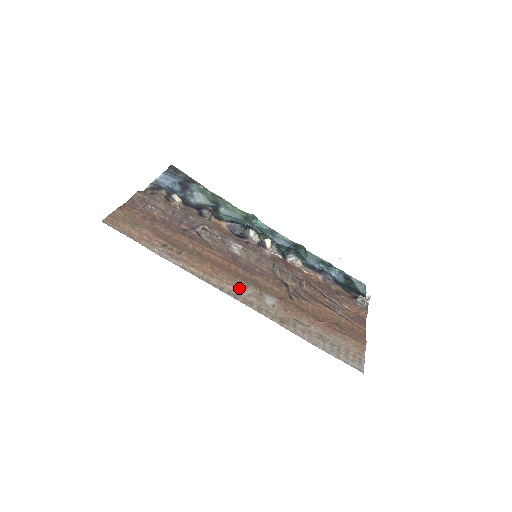
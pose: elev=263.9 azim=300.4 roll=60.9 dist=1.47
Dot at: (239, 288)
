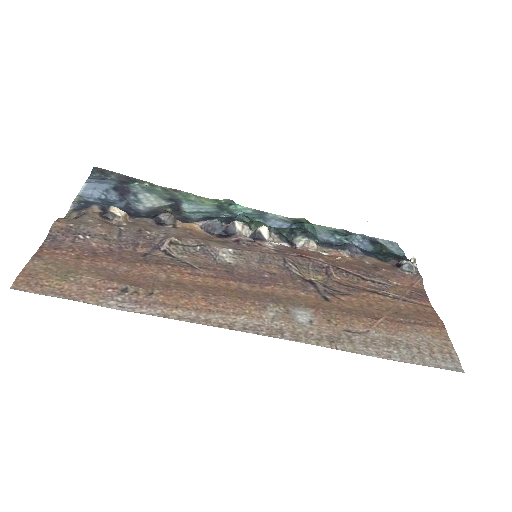
Dot at: (255, 314)
